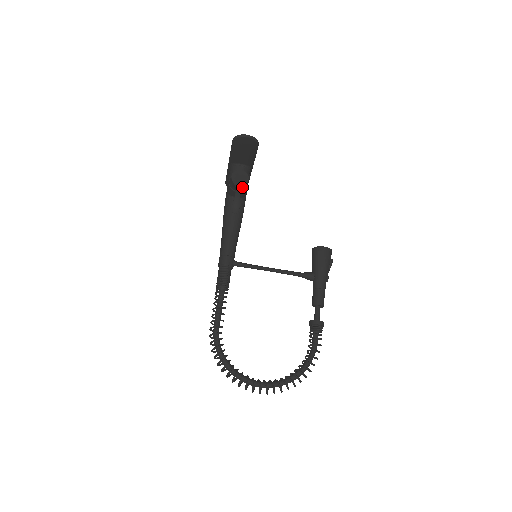
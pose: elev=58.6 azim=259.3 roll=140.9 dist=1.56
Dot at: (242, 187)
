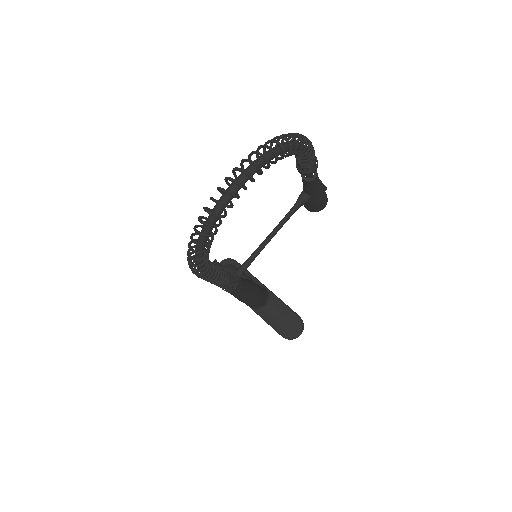
Dot at: (224, 266)
